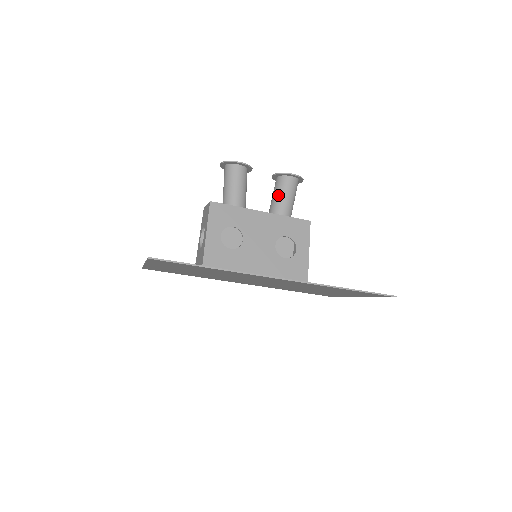
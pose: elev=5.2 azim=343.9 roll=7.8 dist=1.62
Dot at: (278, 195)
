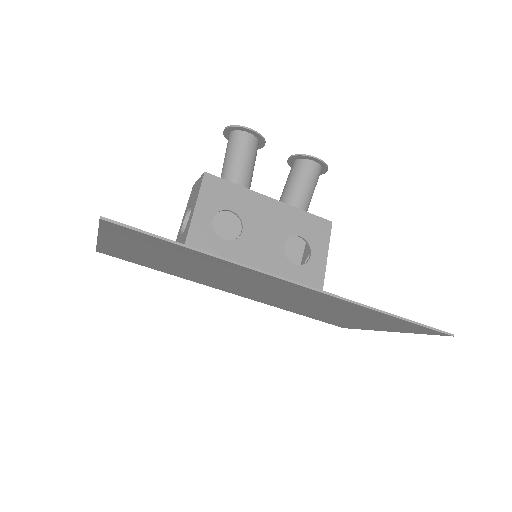
Dot at: (294, 182)
